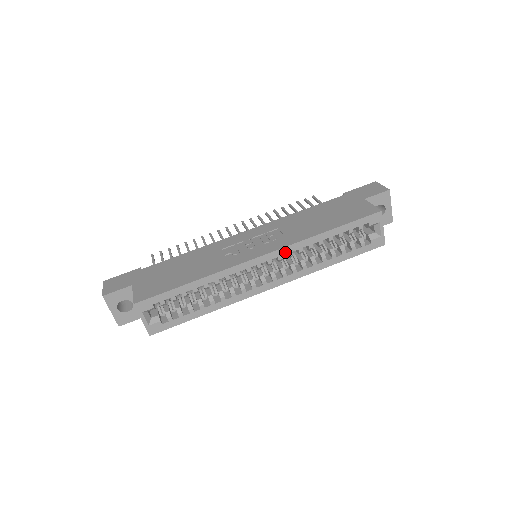
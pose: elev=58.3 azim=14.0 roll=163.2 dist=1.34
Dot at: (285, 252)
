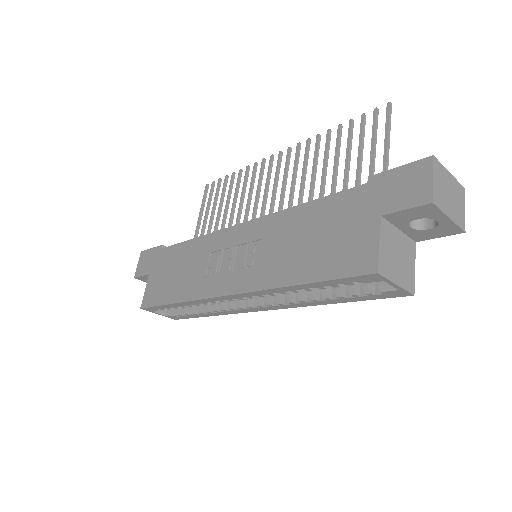
Dot at: (252, 295)
